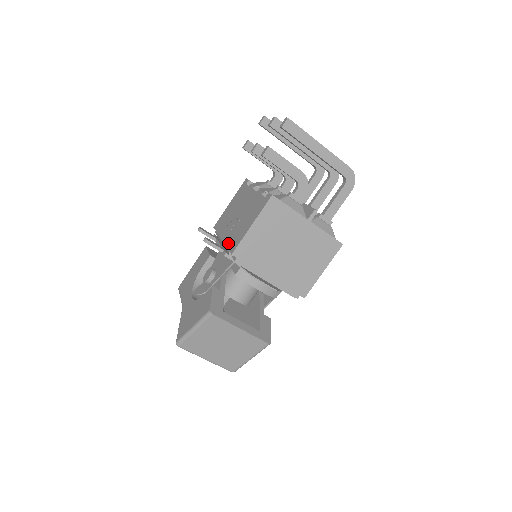
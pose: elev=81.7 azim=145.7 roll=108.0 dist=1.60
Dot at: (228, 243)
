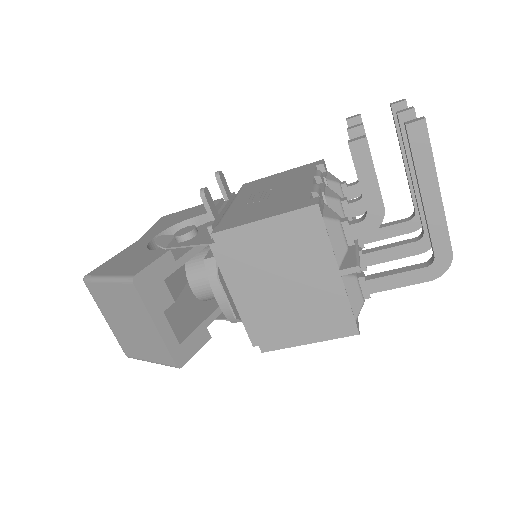
Dot at: (226, 216)
